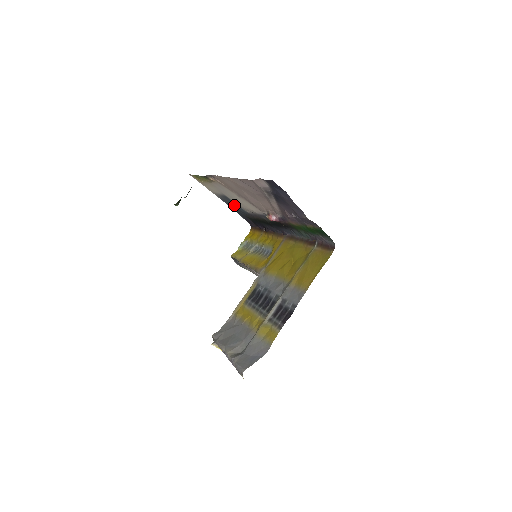
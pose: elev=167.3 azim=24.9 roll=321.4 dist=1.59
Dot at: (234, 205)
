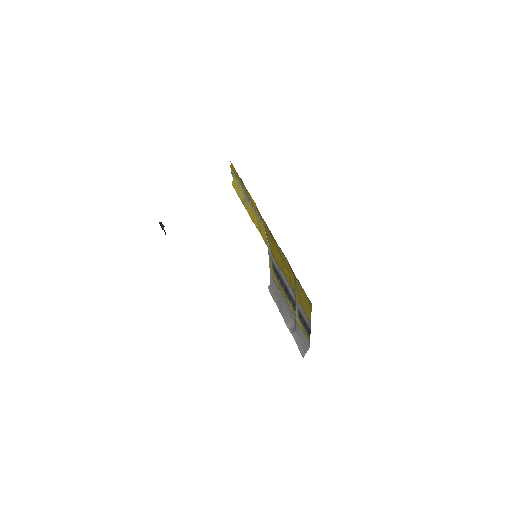
Dot at: occluded
